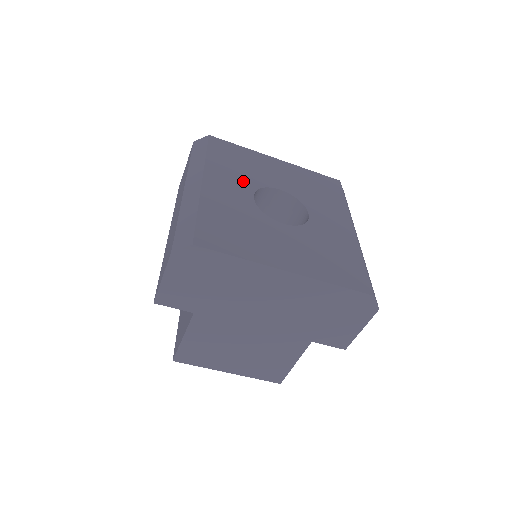
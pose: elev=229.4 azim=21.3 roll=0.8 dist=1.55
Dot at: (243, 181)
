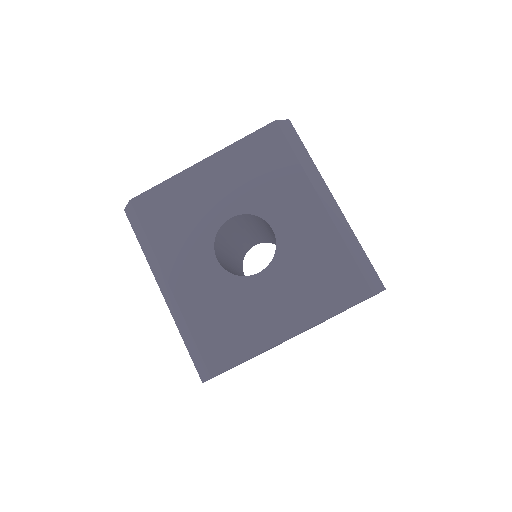
Dot at: (196, 245)
